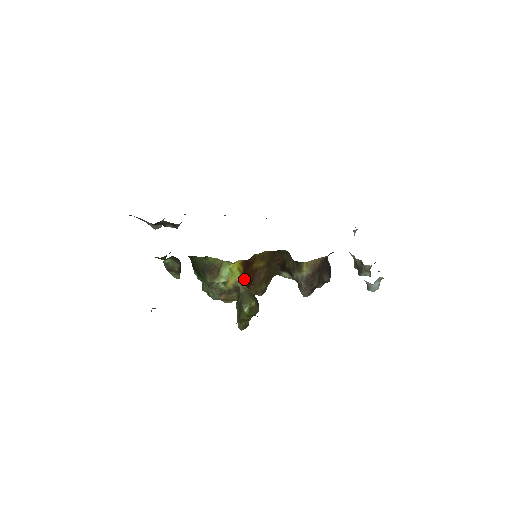
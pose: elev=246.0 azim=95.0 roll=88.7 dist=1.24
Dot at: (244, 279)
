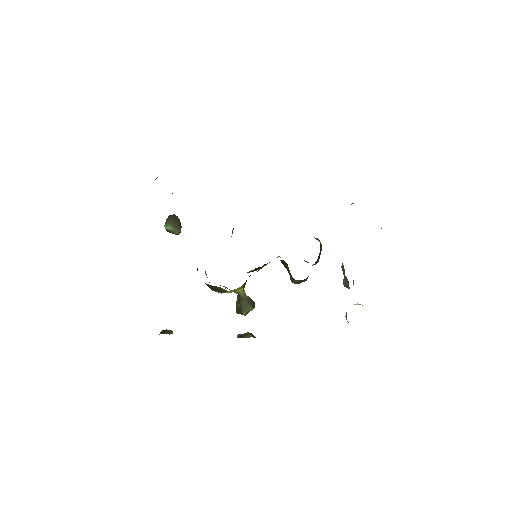
Dot at: (244, 285)
